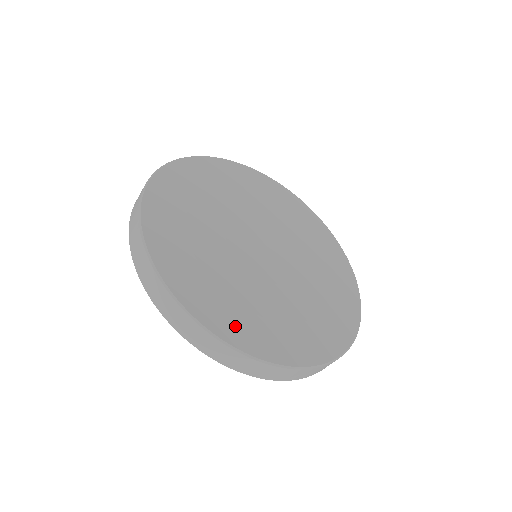
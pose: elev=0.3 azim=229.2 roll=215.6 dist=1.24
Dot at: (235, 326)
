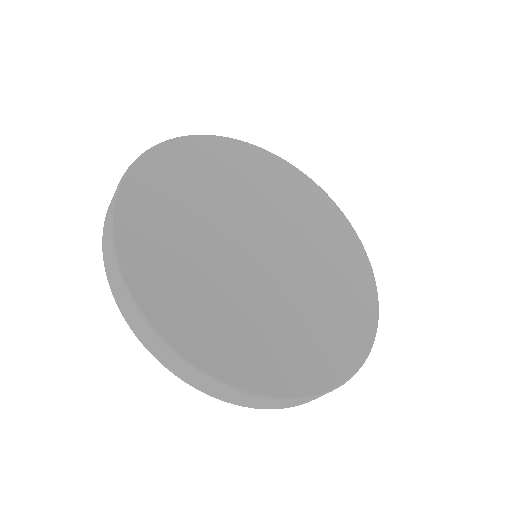
Dot at: (162, 295)
